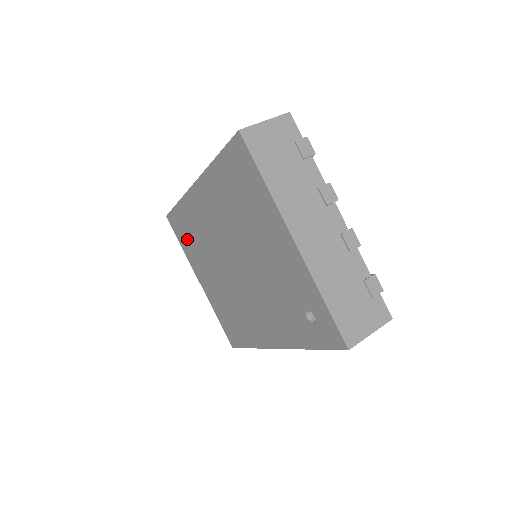
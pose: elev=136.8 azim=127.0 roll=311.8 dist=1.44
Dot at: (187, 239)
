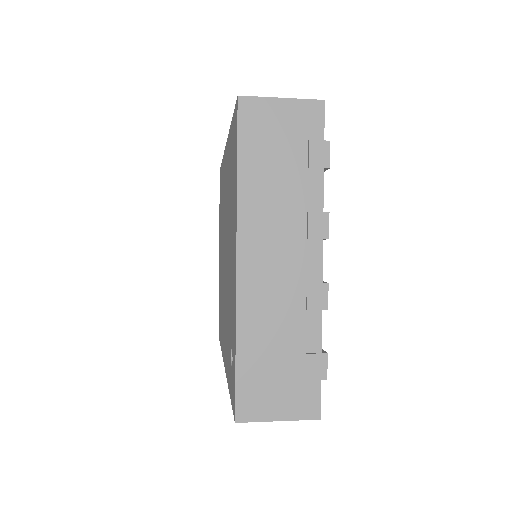
Dot at: occluded
